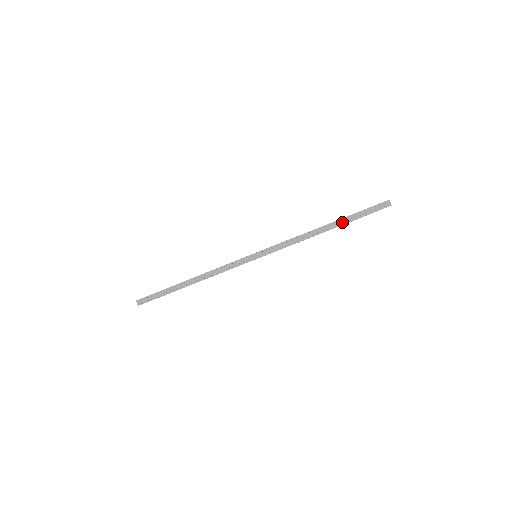
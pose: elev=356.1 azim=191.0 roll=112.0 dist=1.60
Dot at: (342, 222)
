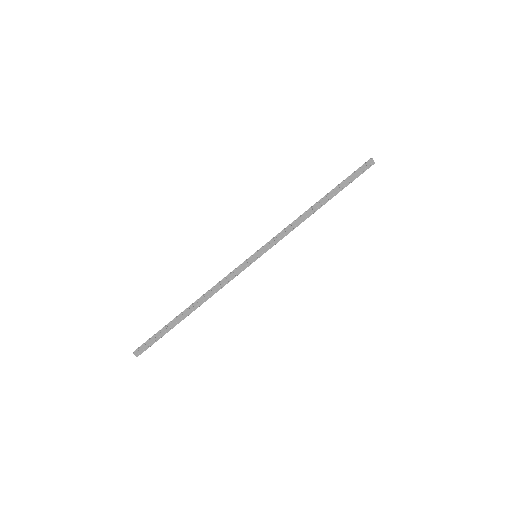
Dot at: (334, 194)
